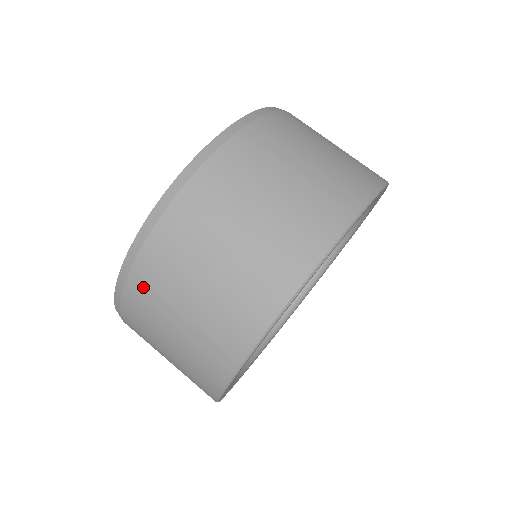
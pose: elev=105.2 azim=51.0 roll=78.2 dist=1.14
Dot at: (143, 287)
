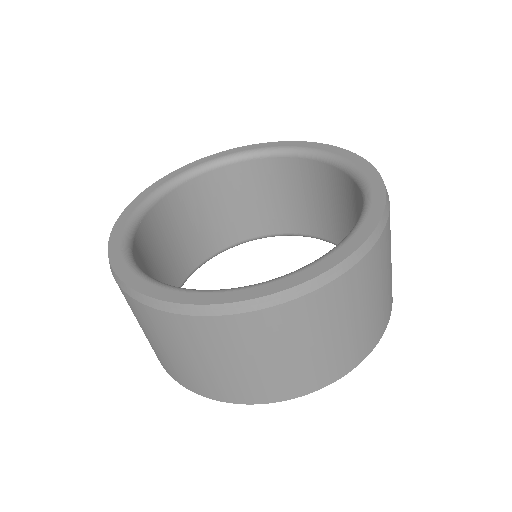
Dot at: occluded
